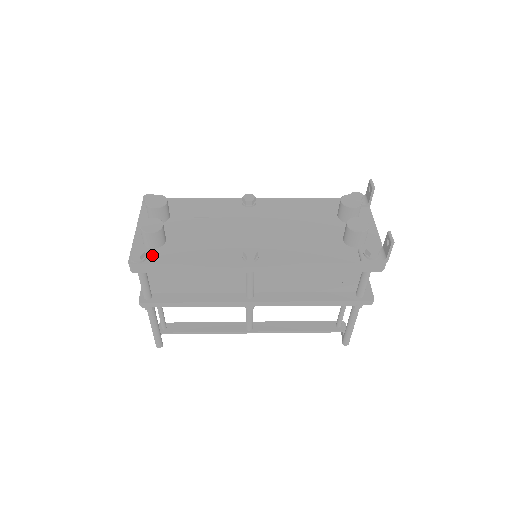
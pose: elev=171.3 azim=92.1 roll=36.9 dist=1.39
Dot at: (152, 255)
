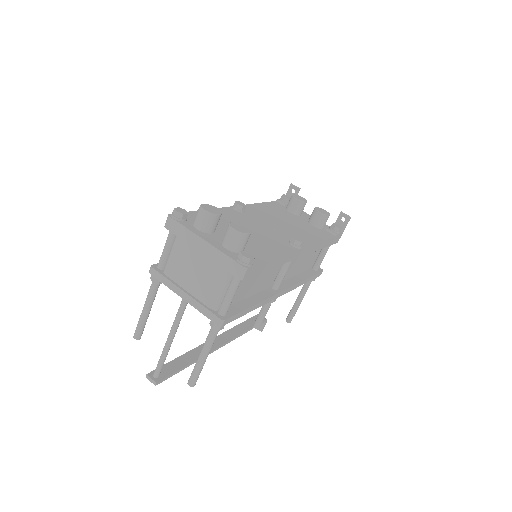
Dot at: occluded
